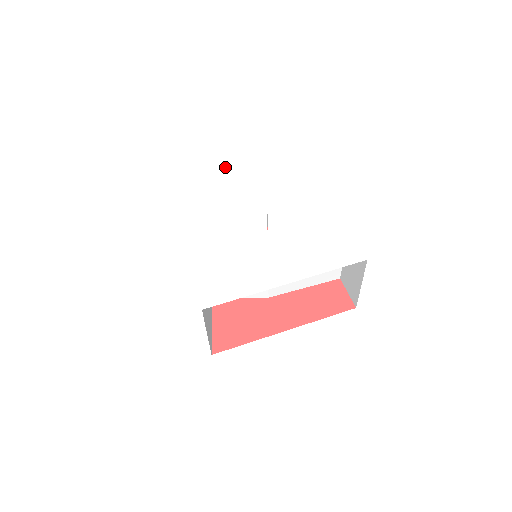
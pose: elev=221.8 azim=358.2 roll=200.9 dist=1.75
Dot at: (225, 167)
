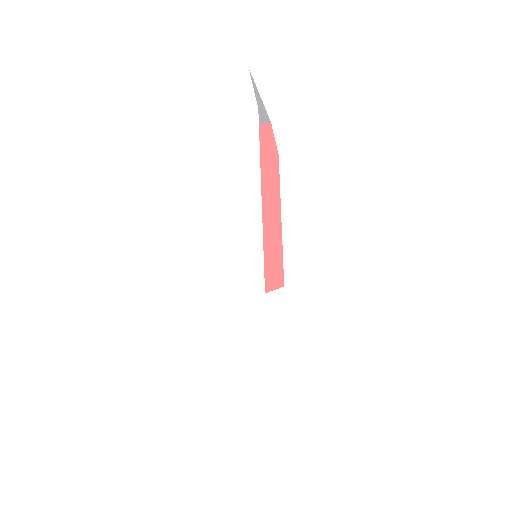
Dot at: (184, 95)
